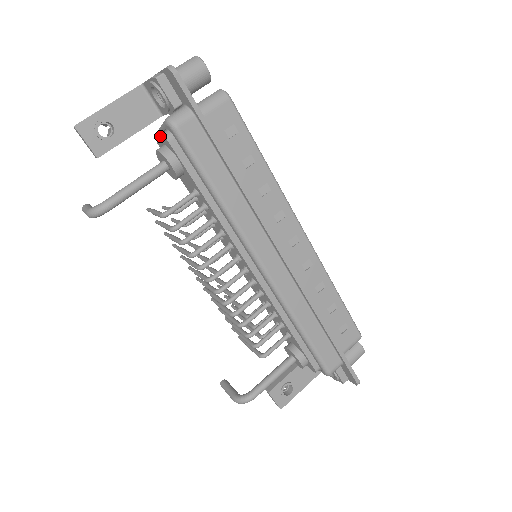
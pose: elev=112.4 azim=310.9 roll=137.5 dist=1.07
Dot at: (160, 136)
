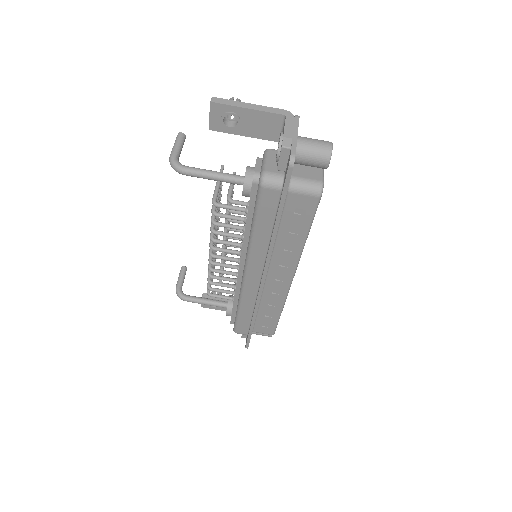
Dot at: (255, 169)
